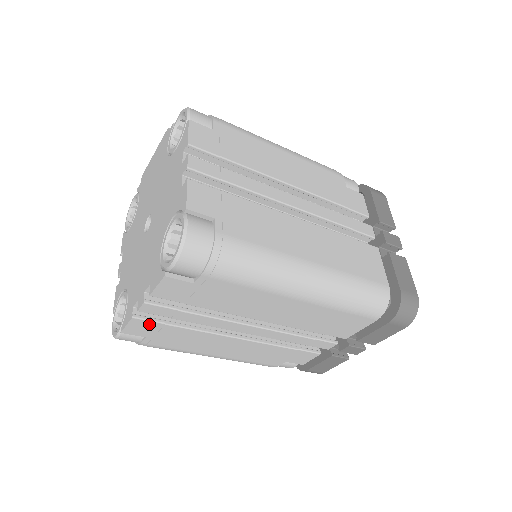
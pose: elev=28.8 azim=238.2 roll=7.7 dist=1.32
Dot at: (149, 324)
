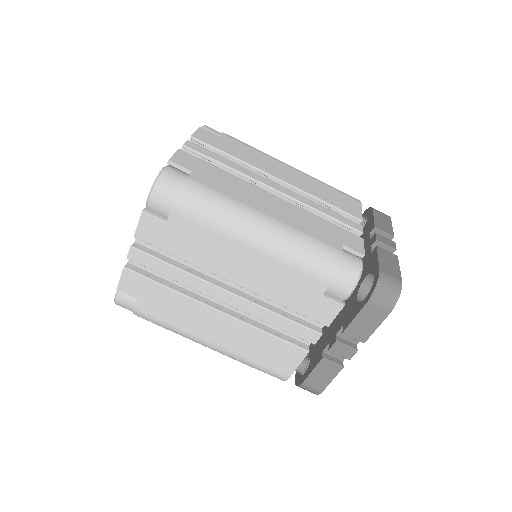
Dot at: (193, 159)
